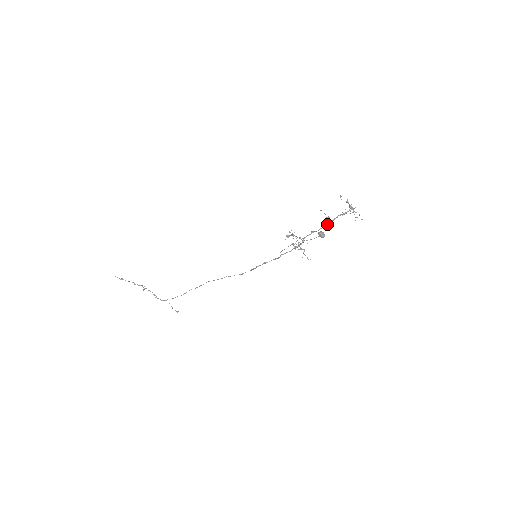
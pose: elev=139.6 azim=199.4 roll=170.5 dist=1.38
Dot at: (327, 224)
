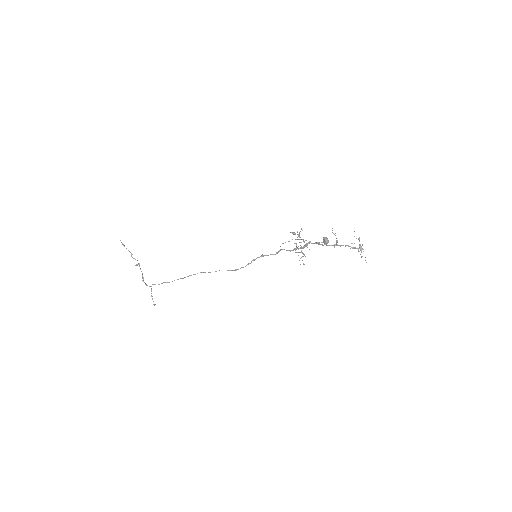
Dot at: (334, 244)
